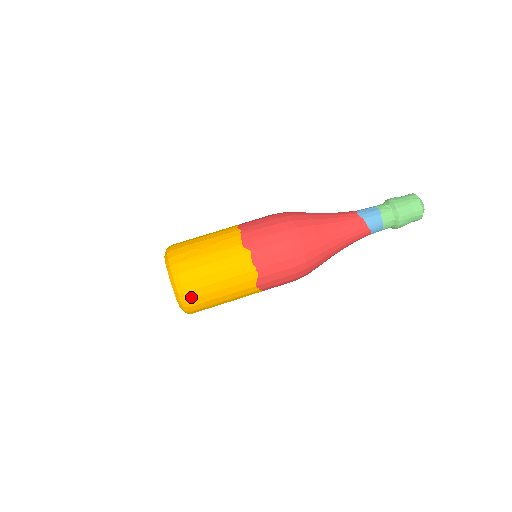
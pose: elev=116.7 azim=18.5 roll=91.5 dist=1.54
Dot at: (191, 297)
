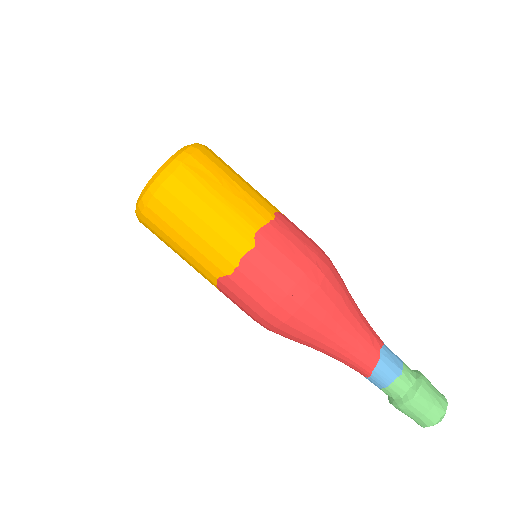
Dot at: (154, 208)
